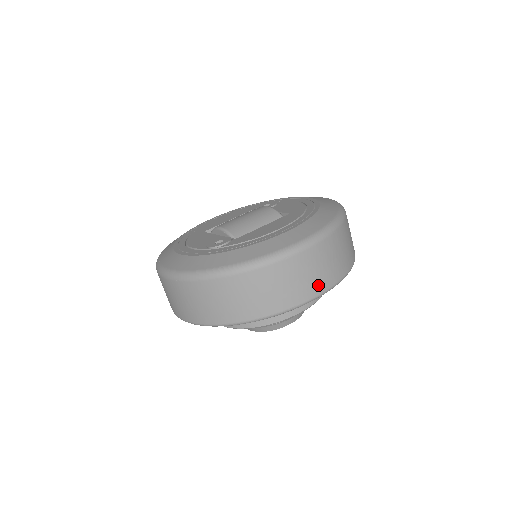
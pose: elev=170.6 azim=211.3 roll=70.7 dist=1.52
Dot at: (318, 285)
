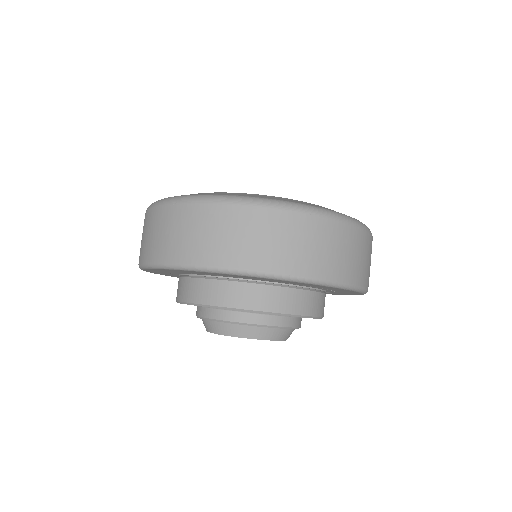
Dot at: (333, 269)
